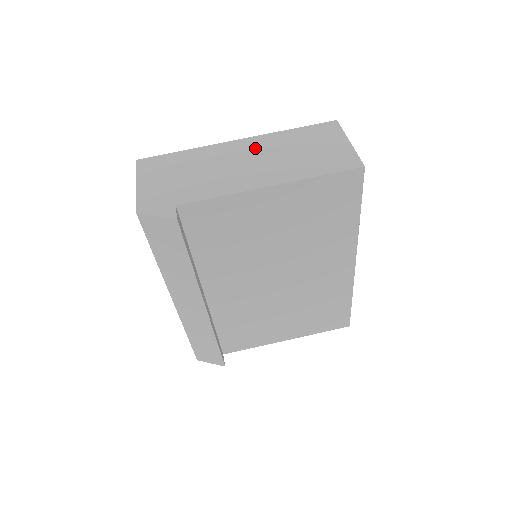
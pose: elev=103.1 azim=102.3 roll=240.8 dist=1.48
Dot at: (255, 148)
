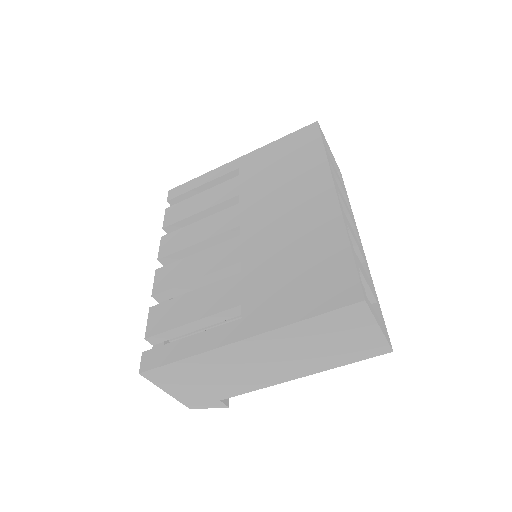
Dot at: (269, 348)
